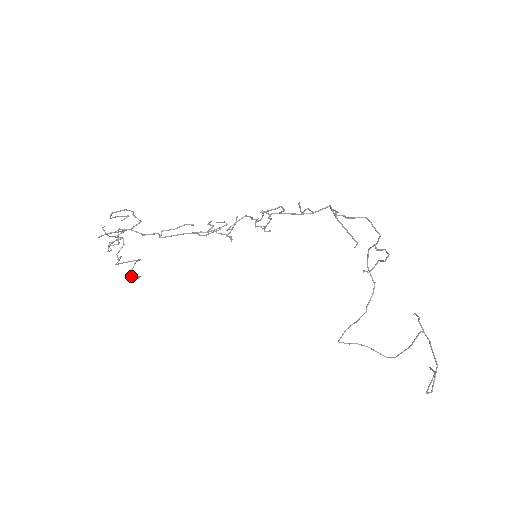
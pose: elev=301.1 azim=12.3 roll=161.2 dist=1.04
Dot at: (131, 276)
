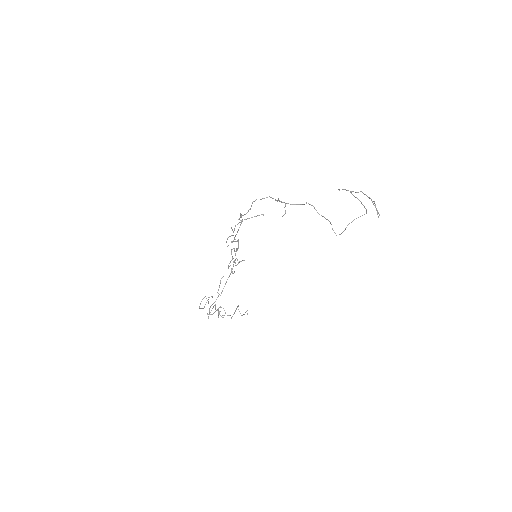
Dot at: occluded
